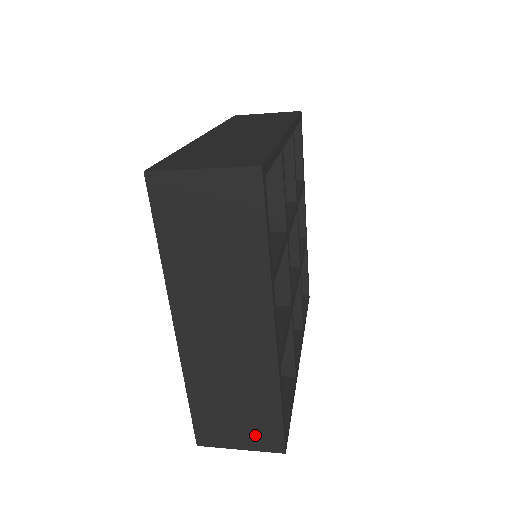
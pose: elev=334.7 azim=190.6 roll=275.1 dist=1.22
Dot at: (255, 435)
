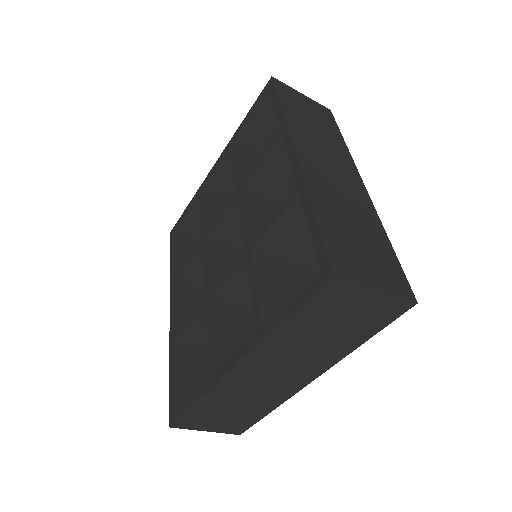
Dot at: (228, 425)
